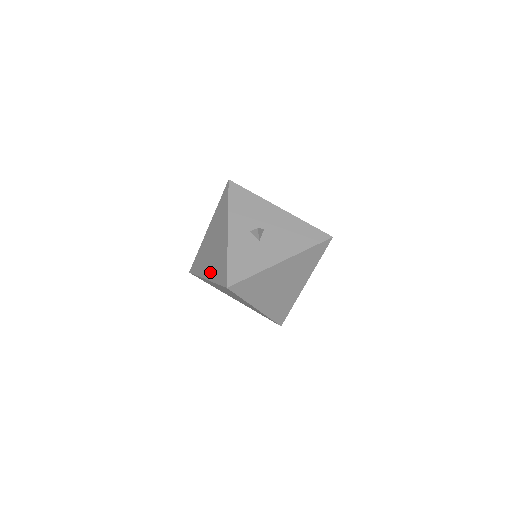
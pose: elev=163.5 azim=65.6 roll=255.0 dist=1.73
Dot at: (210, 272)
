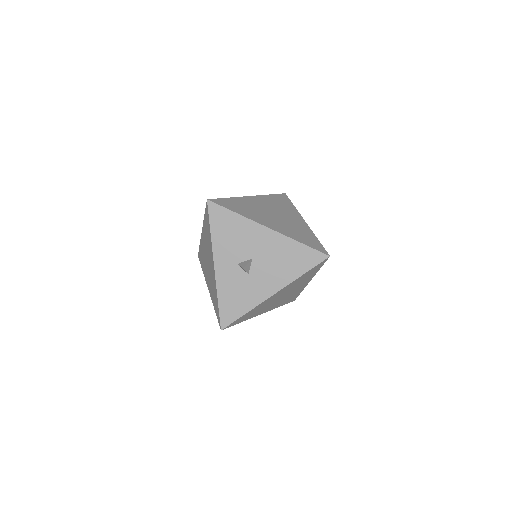
Dot at: (209, 289)
